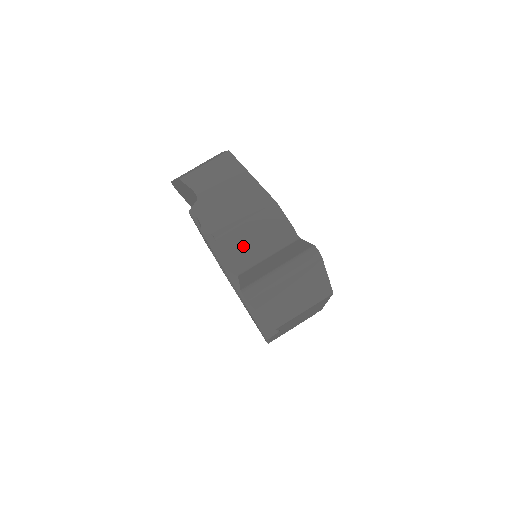
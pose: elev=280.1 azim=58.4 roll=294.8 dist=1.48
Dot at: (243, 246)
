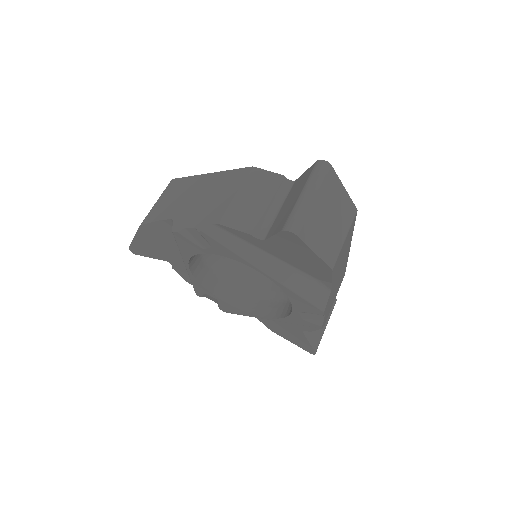
Dot at: (250, 214)
